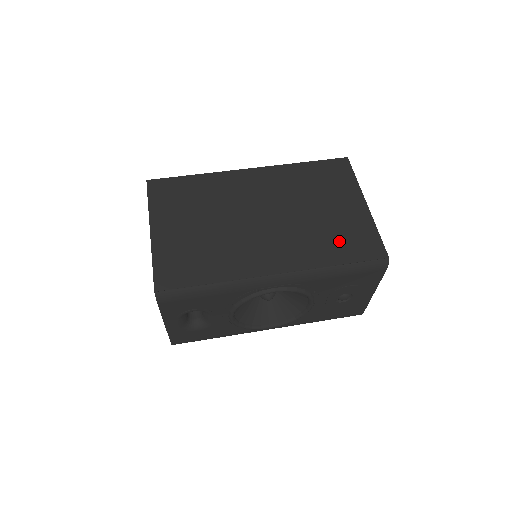
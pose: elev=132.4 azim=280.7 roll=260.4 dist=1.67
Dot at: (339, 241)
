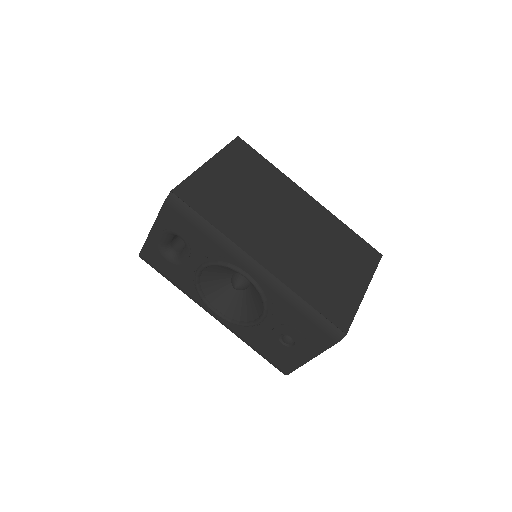
Dot at: (323, 290)
